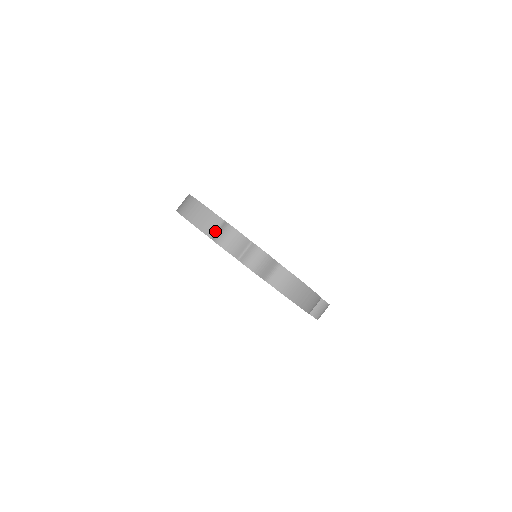
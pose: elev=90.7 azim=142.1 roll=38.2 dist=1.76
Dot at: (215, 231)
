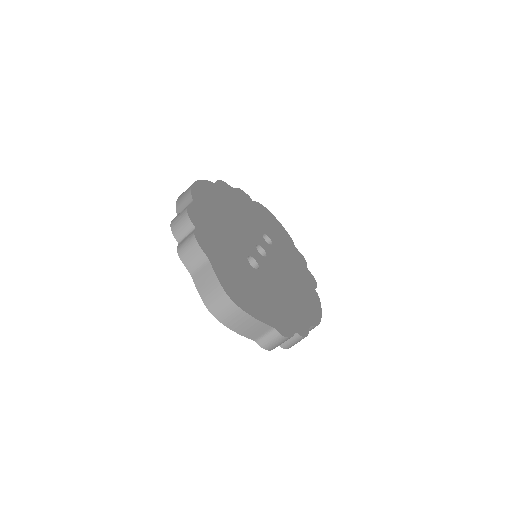
Dot at: (262, 336)
